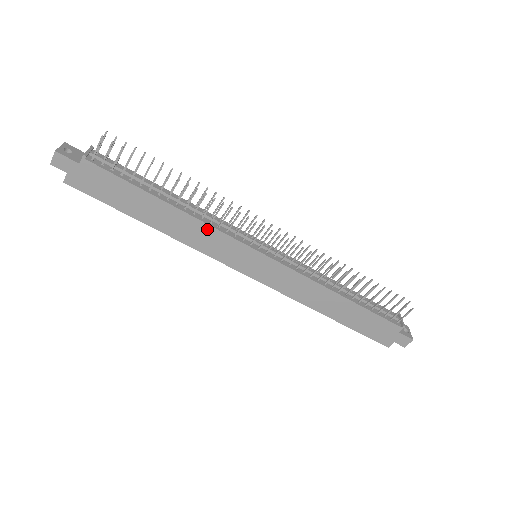
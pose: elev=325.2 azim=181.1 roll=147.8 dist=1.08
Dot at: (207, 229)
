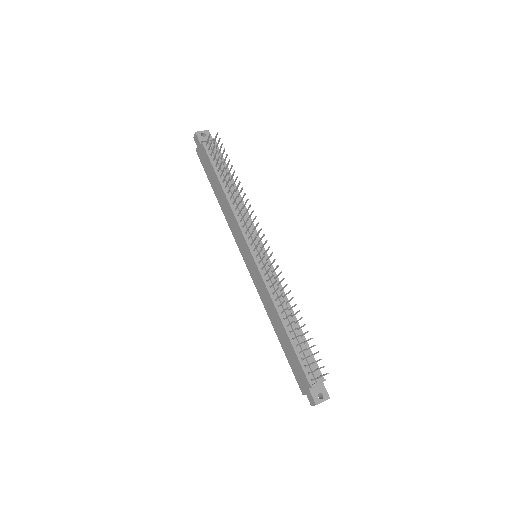
Dot at: (234, 218)
